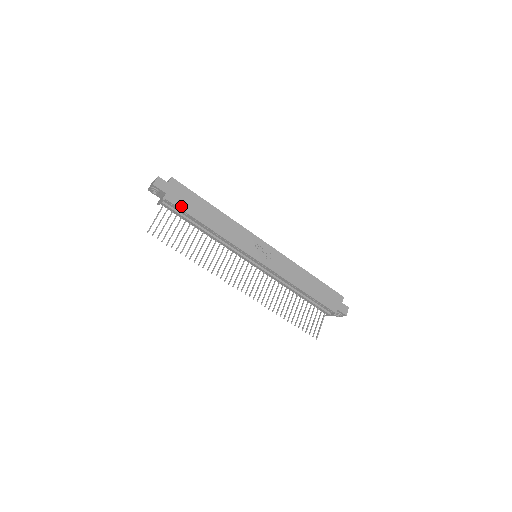
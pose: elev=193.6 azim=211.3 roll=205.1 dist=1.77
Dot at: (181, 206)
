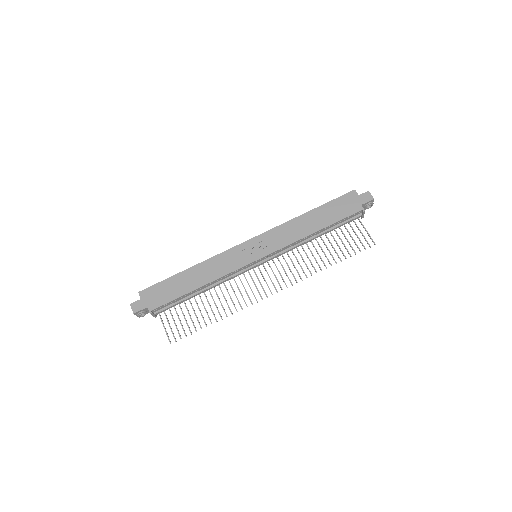
Dot at: (166, 301)
